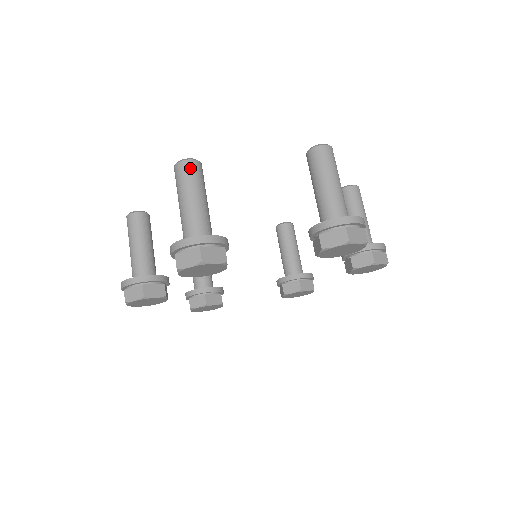
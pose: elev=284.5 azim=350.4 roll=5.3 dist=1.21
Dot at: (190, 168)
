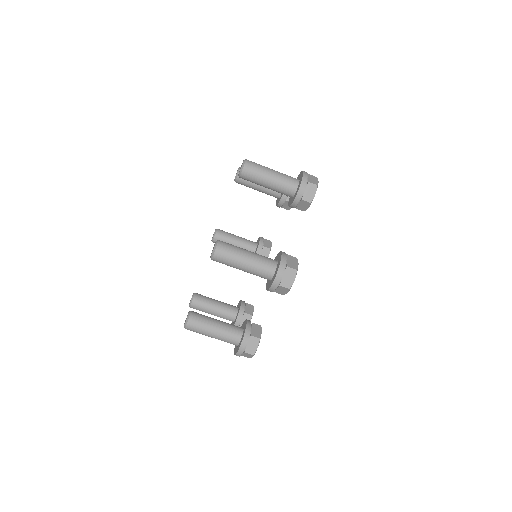
Dot at: (224, 247)
